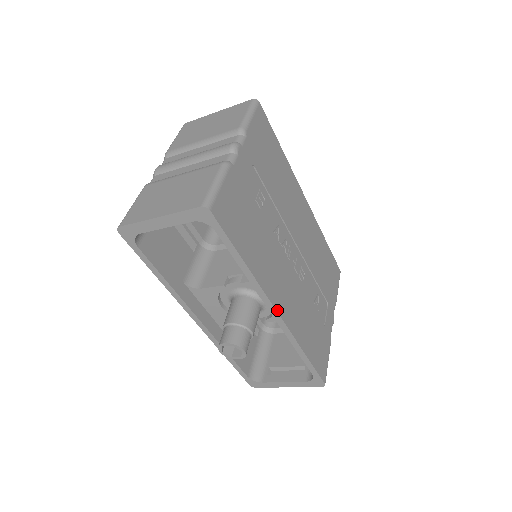
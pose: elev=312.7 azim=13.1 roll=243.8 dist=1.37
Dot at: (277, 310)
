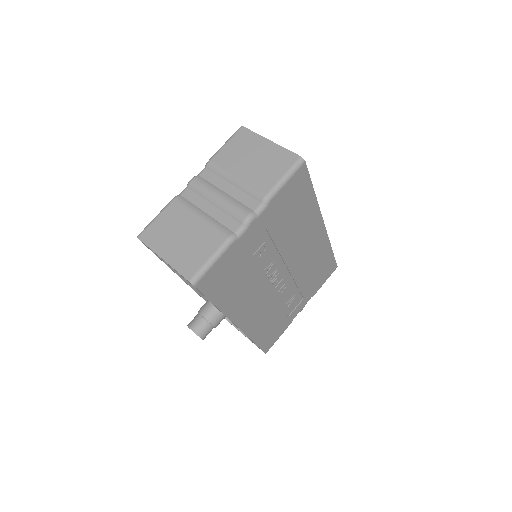
Dot at: (237, 325)
